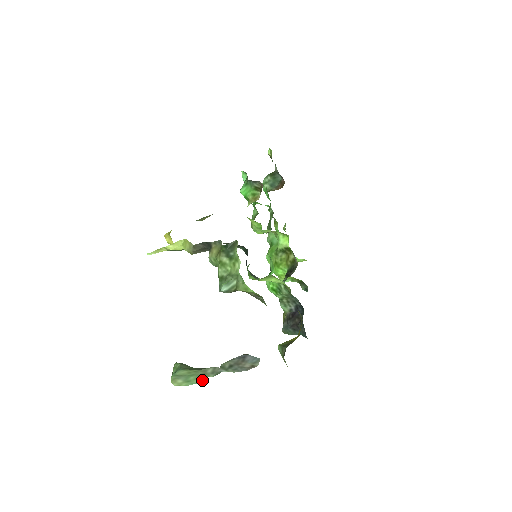
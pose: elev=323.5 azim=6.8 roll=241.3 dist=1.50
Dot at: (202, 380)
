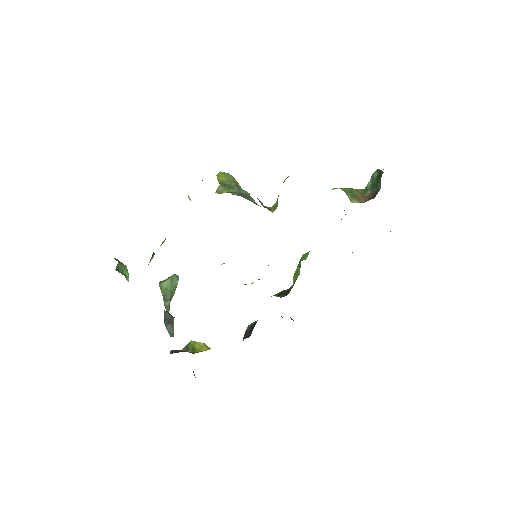
Dot at: occluded
